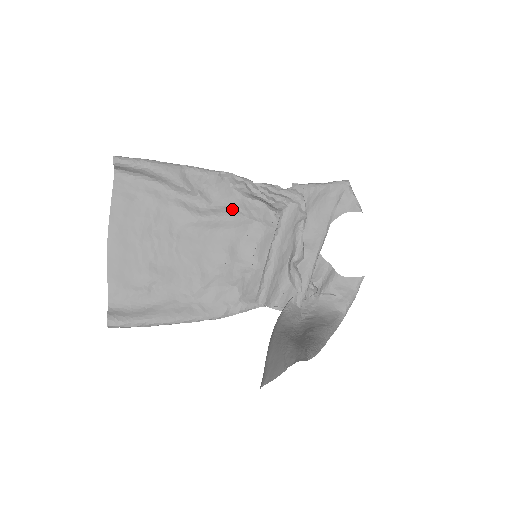
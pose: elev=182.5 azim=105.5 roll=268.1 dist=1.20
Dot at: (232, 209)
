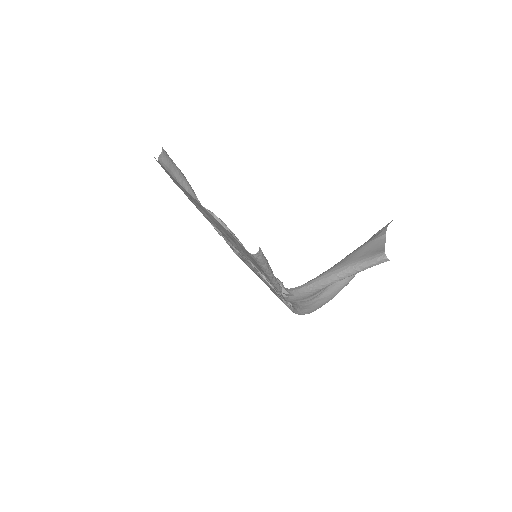
Dot at: occluded
